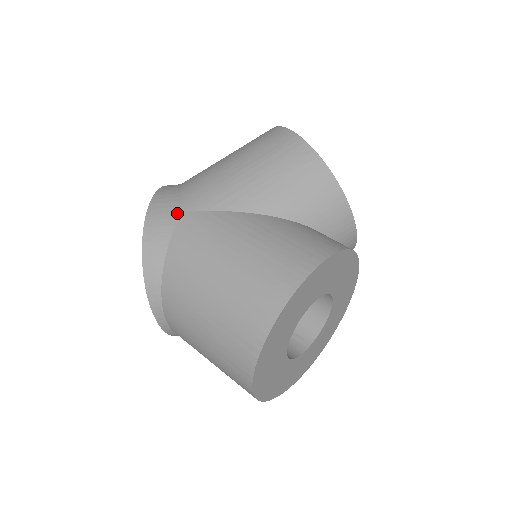
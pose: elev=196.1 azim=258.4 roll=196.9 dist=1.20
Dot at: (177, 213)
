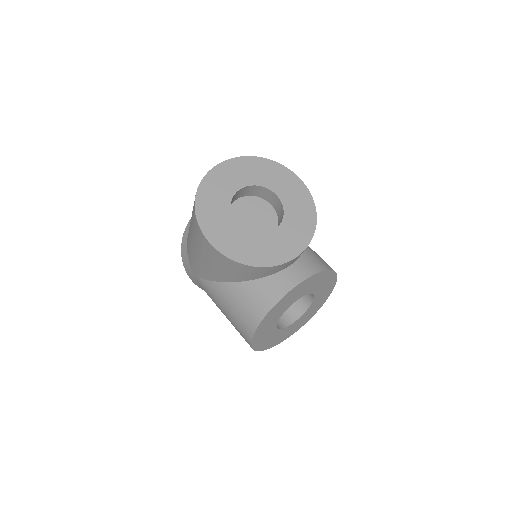
Dot at: (194, 276)
